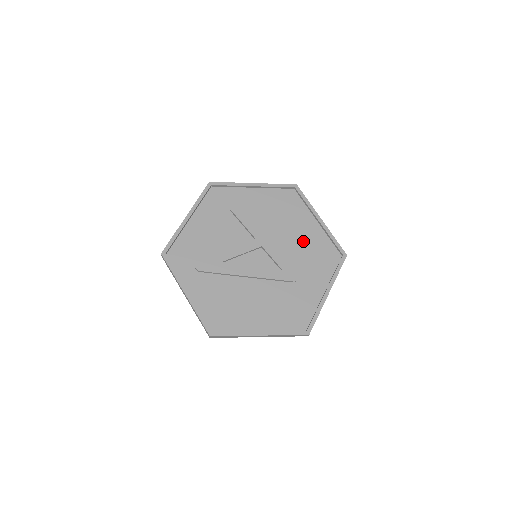
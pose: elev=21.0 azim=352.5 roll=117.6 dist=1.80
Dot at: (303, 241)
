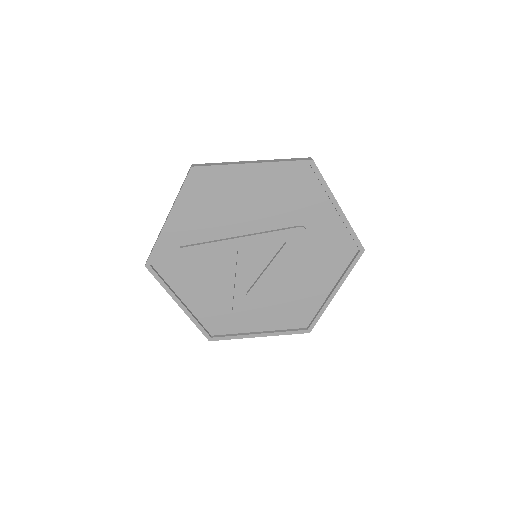
Dot at: (267, 199)
